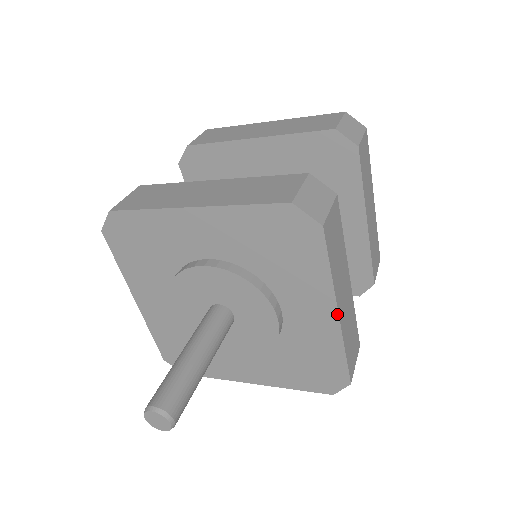
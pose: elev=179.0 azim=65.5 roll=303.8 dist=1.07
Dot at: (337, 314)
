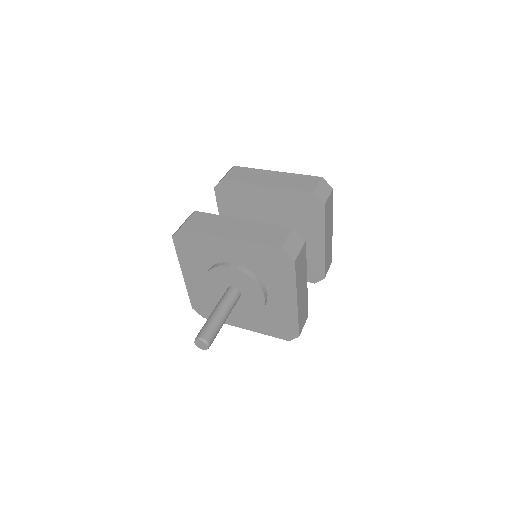
Dot at: (296, 302)
